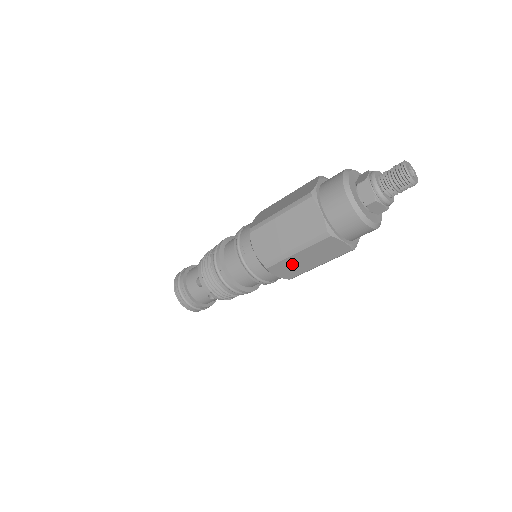
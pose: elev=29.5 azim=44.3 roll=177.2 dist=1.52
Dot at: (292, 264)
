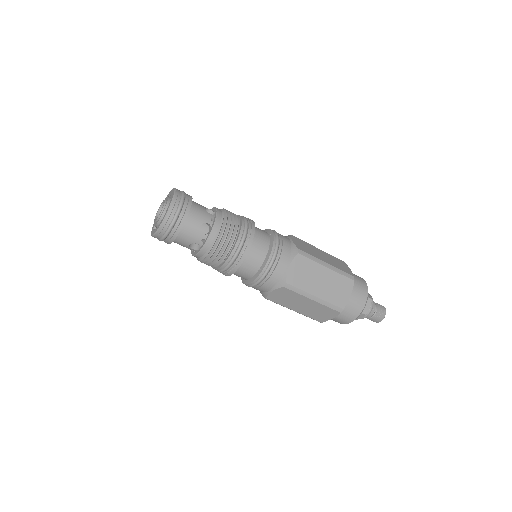
Dot at: occluded
